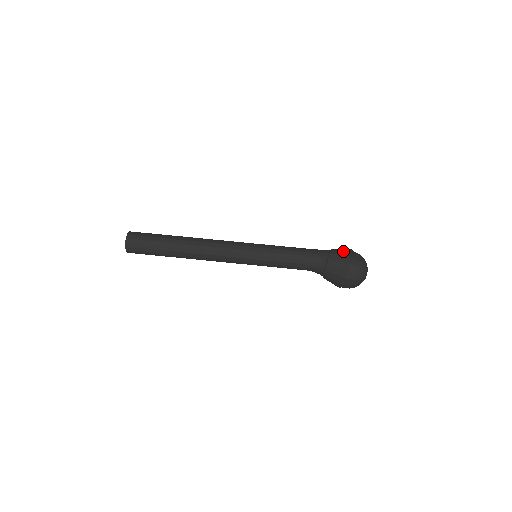
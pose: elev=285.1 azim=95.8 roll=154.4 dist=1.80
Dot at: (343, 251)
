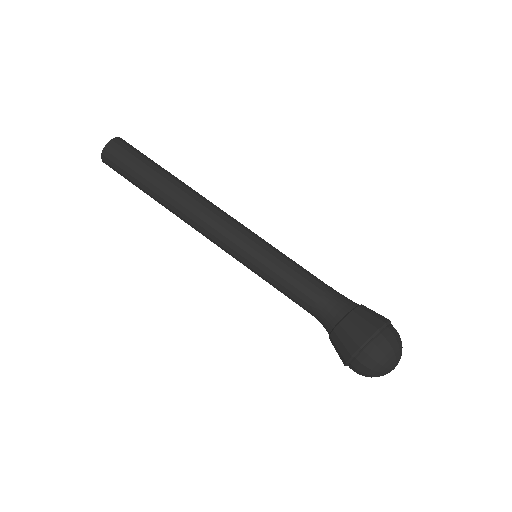
Dot at: (378, 314)
